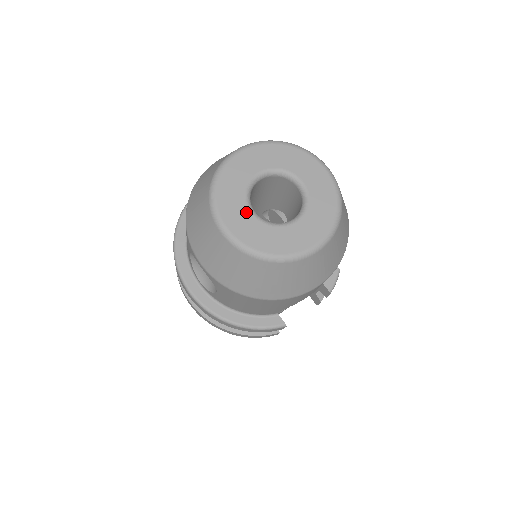
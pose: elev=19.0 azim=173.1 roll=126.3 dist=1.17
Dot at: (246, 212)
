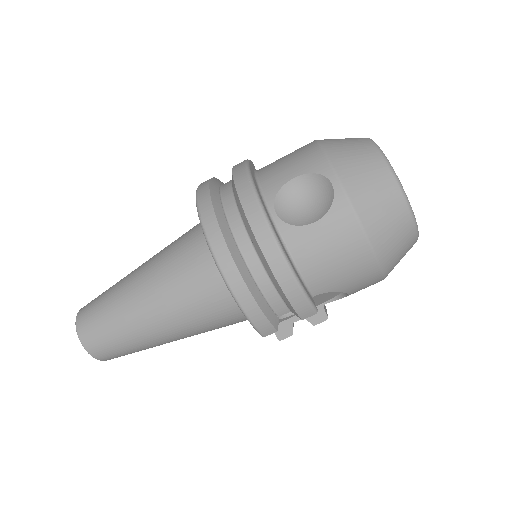
Dot at: occluded
